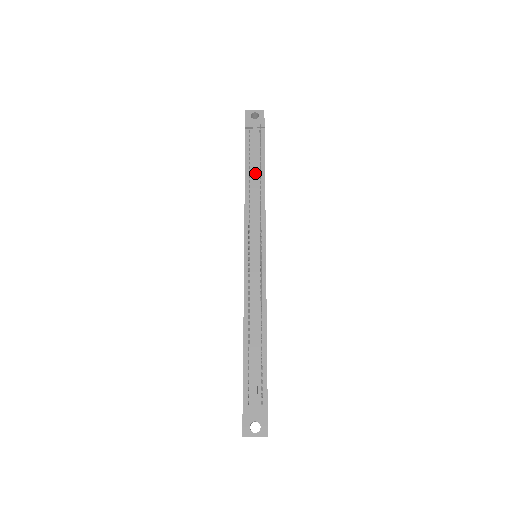
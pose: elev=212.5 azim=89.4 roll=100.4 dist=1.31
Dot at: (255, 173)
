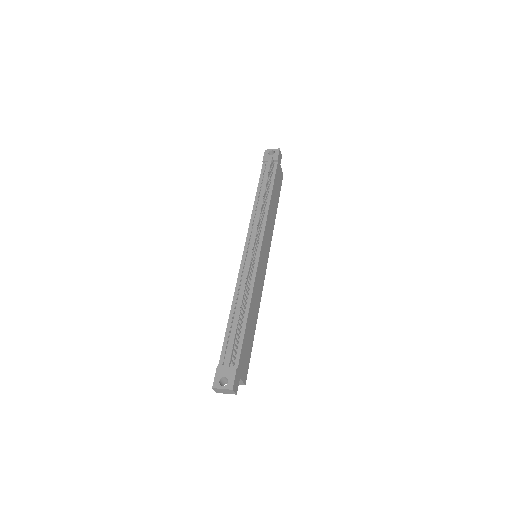
Dot at: (263, 193)
